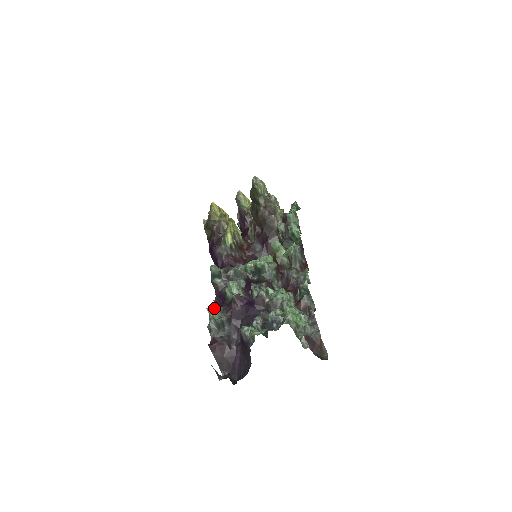
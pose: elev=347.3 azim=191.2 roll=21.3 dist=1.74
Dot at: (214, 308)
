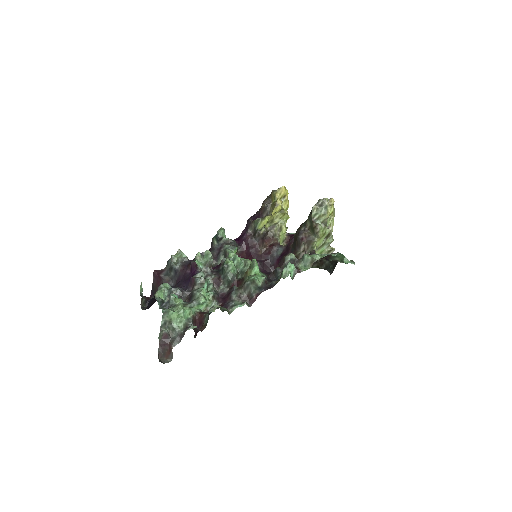
Dot at: (181, 254)
